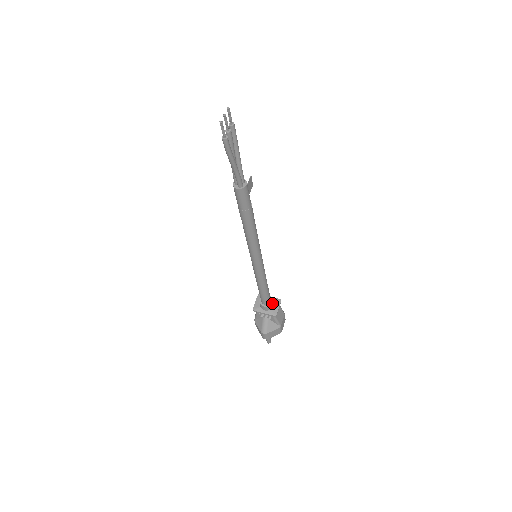
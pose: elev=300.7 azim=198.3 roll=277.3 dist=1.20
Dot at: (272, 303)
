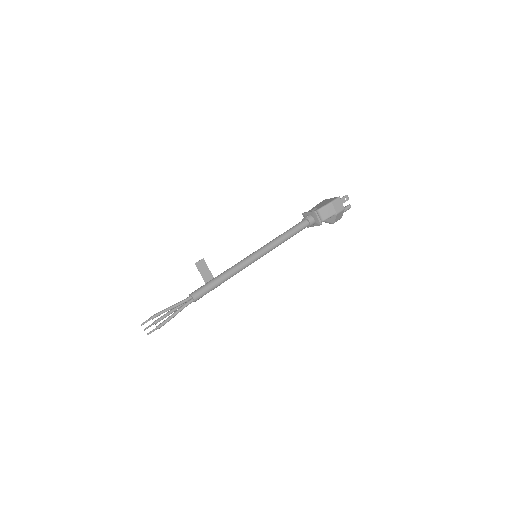
Dot at: (310, 222)
